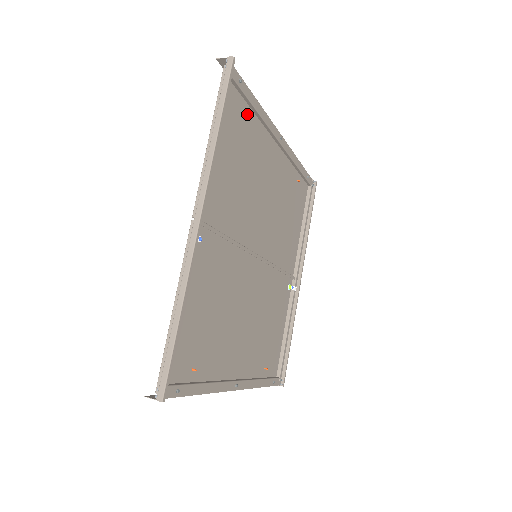
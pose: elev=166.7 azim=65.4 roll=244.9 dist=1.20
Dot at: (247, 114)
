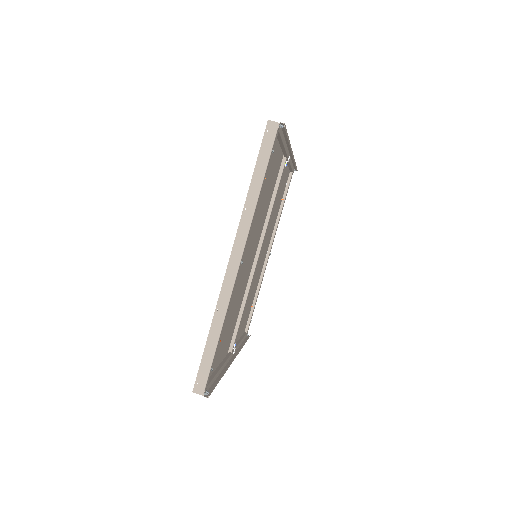
Dot at: occluded
